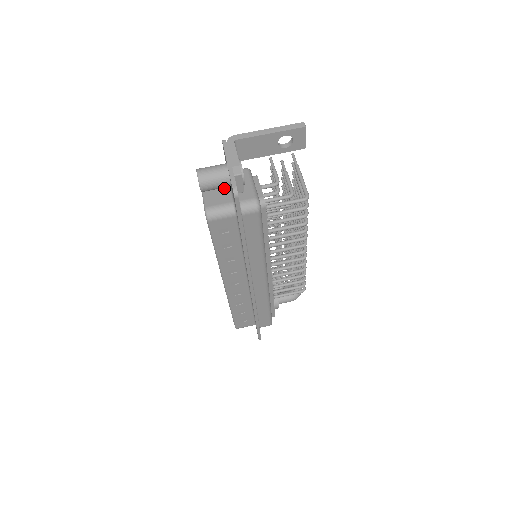
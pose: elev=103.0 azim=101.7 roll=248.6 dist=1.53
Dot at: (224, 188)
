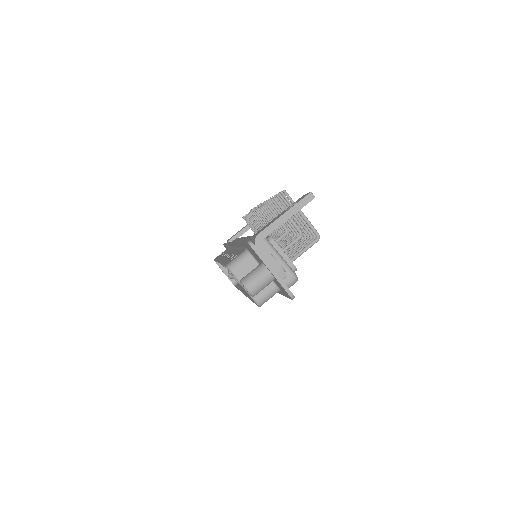
Dot at: occluded
